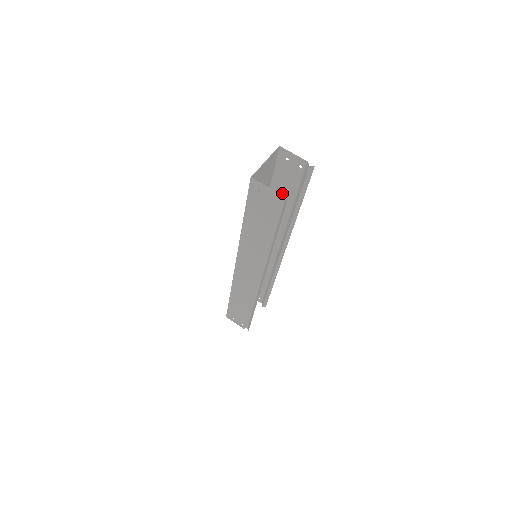
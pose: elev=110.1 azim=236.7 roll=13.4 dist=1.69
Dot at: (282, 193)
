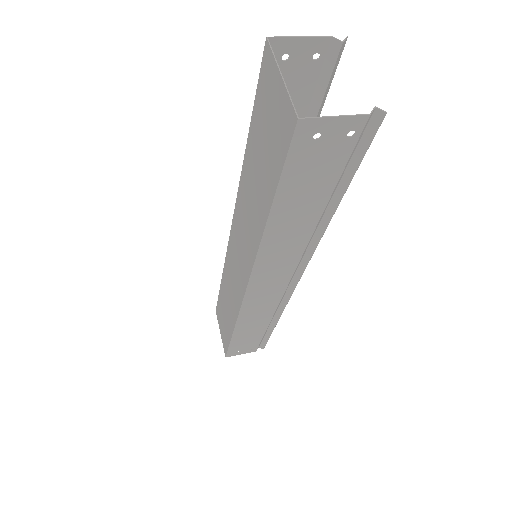
Dot at: occluded
